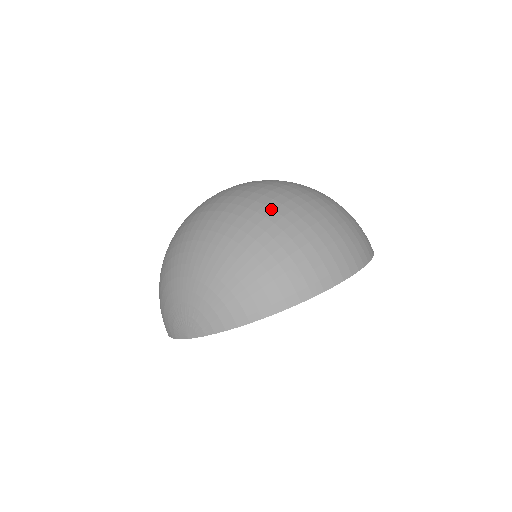
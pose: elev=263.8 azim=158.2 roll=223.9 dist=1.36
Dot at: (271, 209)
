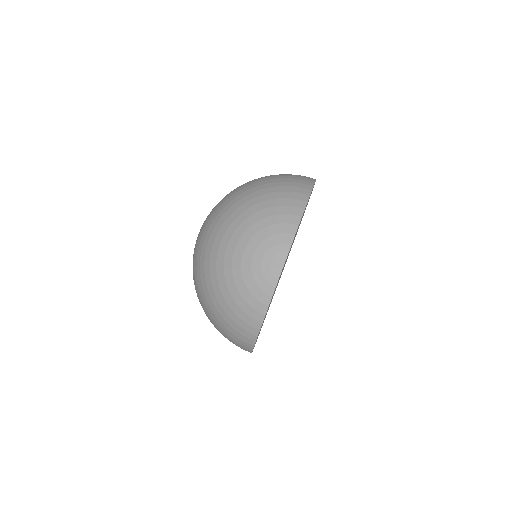
Dot at: (244, 184)
